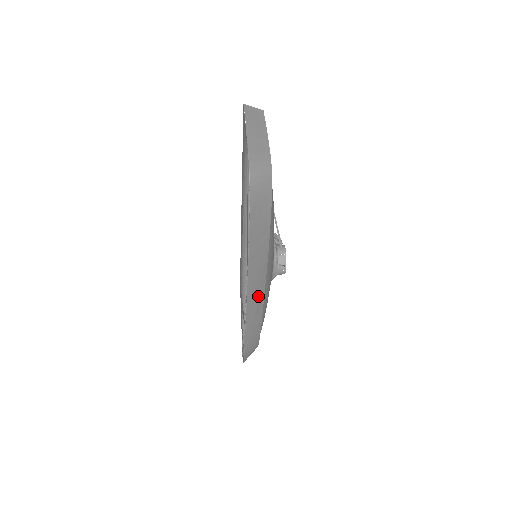
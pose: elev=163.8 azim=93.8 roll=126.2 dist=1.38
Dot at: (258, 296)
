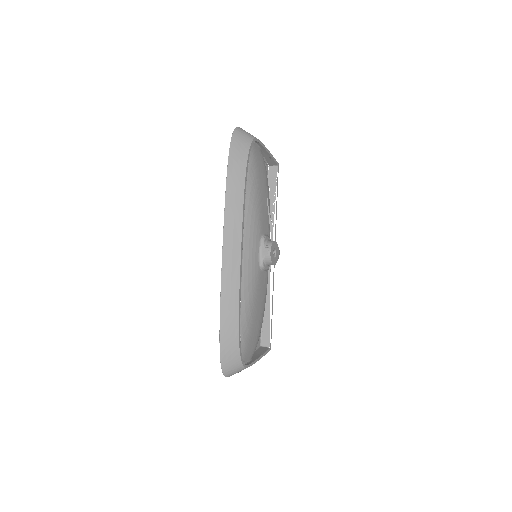
Dot at: (235, 237)
